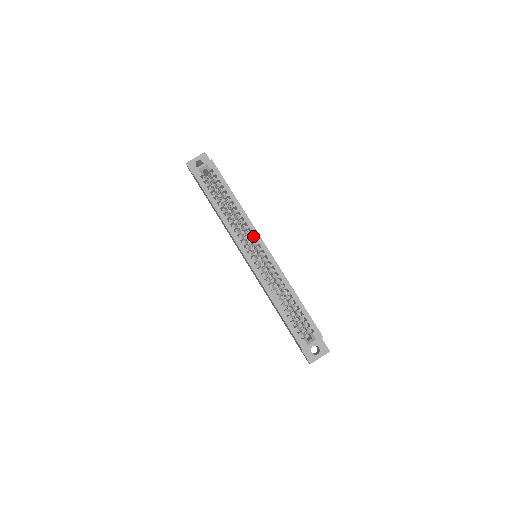
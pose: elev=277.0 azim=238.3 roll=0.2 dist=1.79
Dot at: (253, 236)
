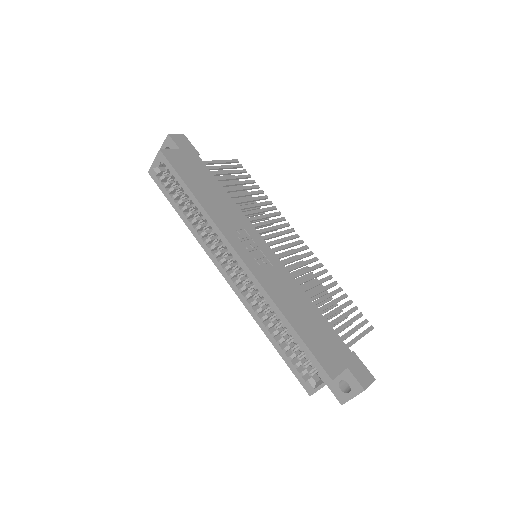
Dot at: occluded
